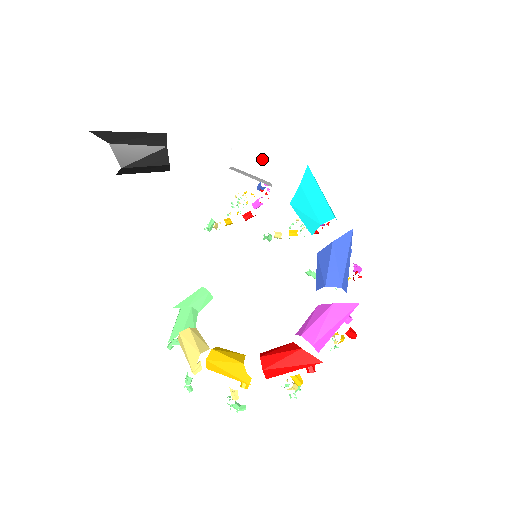
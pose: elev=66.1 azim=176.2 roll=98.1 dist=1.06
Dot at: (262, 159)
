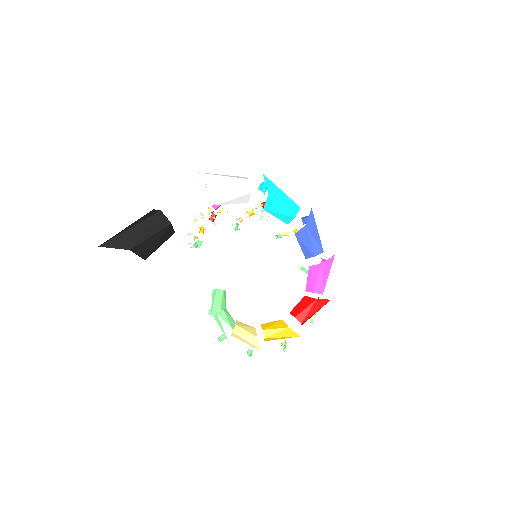
Dot at: (239, 192)
